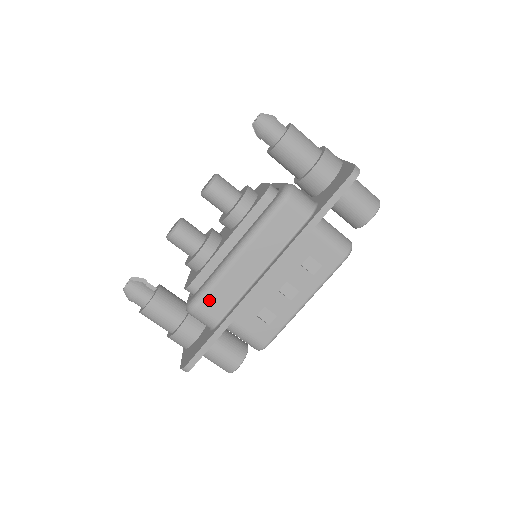
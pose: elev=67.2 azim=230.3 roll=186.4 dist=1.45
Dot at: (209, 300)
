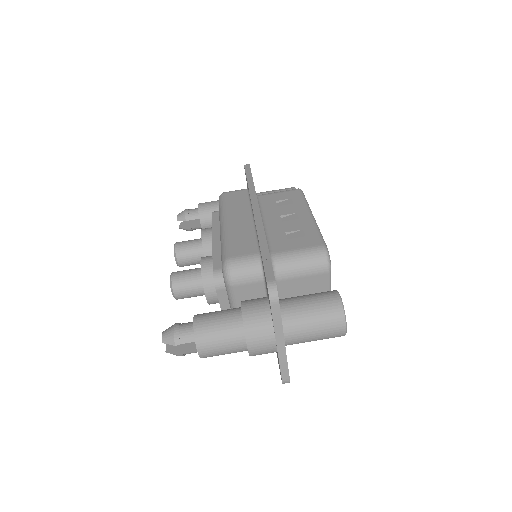
Dot at: (233, 249)
